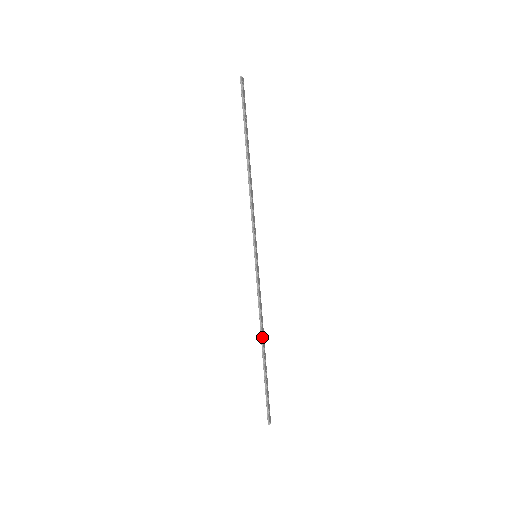
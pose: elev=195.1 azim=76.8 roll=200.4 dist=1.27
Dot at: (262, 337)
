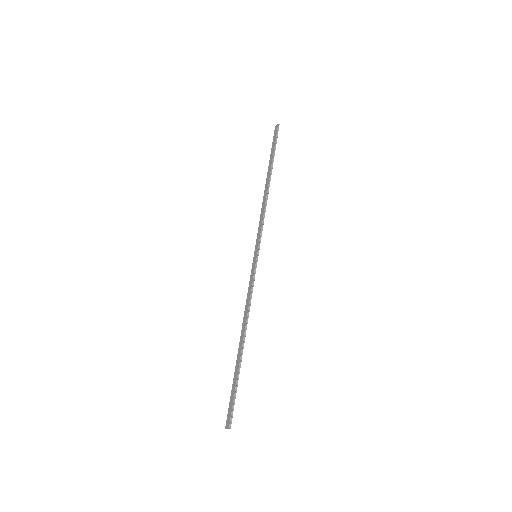
Dot at: occluded
